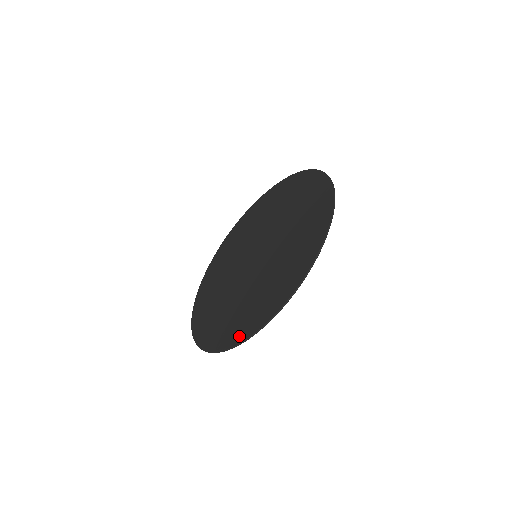
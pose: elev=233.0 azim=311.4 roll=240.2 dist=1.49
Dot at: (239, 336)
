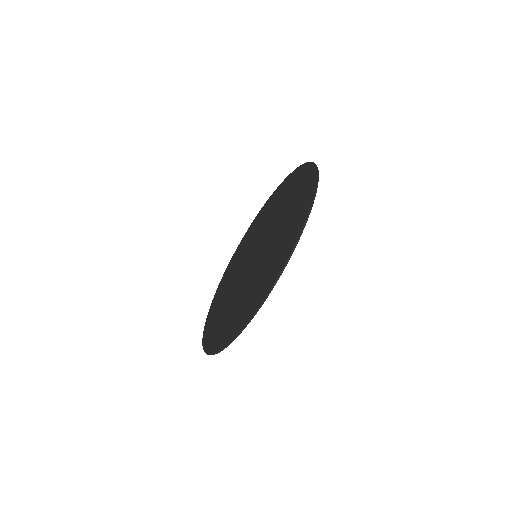
Dot at: (223, 342)
